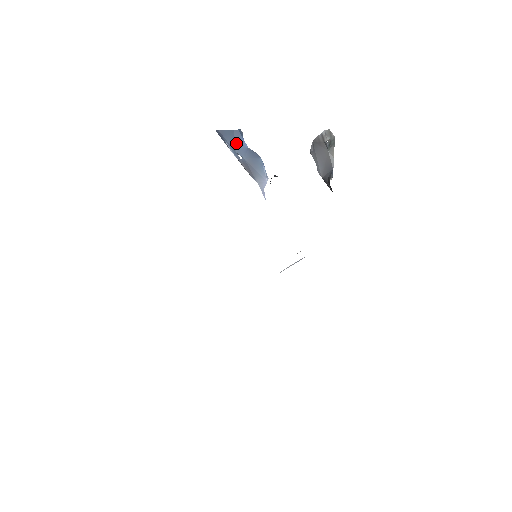
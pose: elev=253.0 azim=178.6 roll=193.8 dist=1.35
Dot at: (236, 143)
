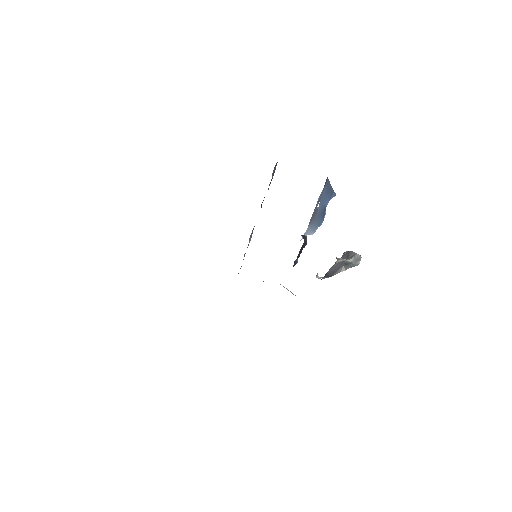
Dot at: (326, 196)
